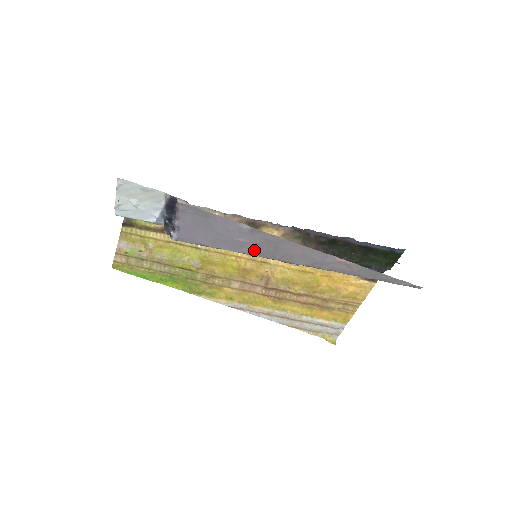
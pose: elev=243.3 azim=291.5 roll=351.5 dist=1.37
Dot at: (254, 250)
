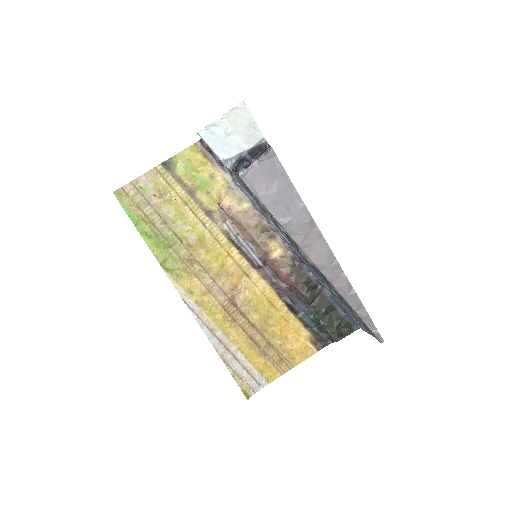
Dot at: (291, 226)
